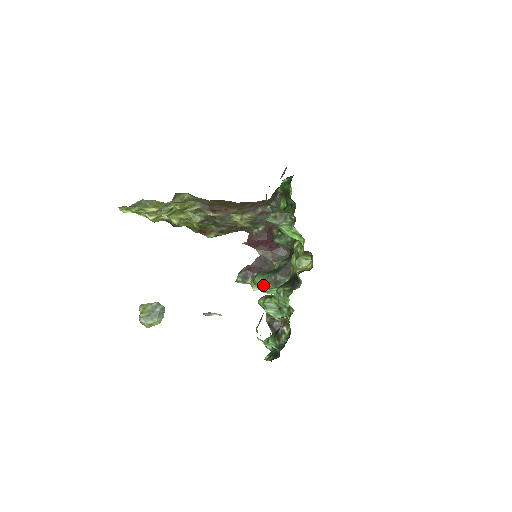
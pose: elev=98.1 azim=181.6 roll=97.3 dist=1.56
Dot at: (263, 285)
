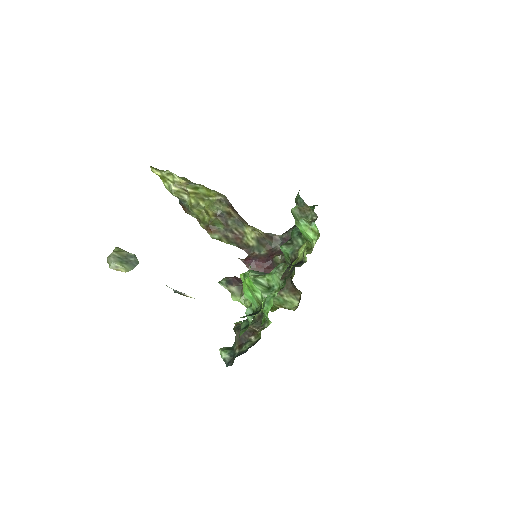
Dot at: occluded
